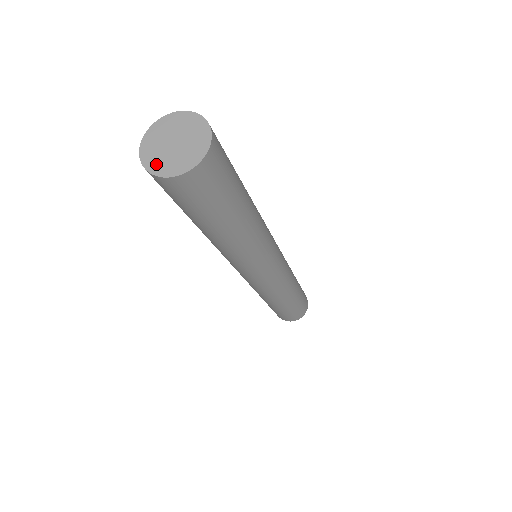
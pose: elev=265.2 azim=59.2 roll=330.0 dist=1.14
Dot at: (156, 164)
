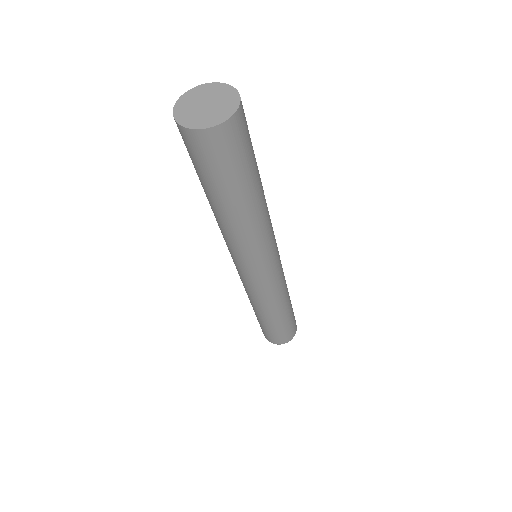
Dot at: (198, 122)
